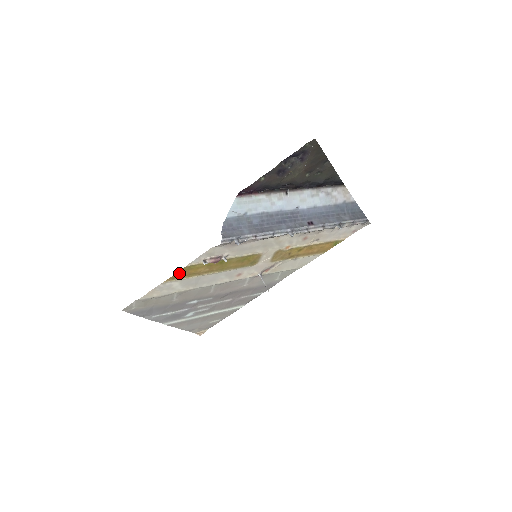
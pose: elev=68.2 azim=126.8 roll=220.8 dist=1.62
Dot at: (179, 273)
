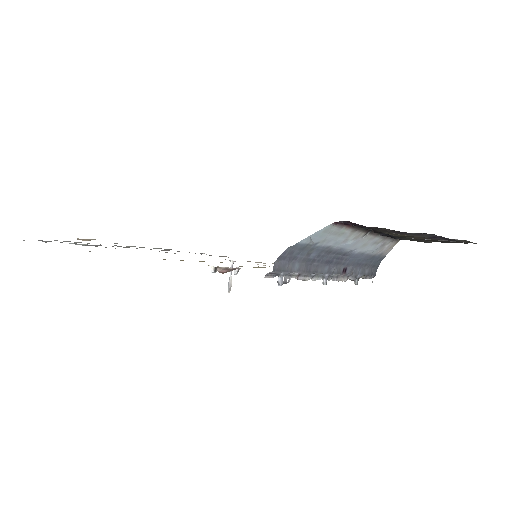
Dot at: occluded
